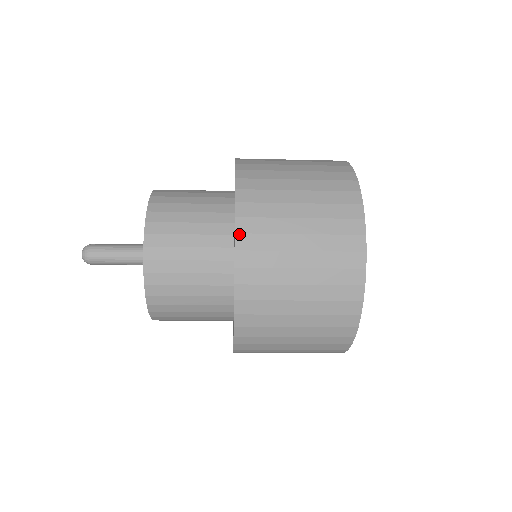
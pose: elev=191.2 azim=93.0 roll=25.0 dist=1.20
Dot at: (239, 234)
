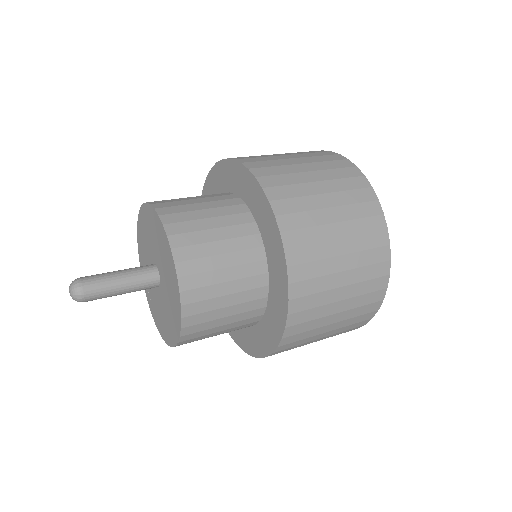
Dot at: (288, 249)
